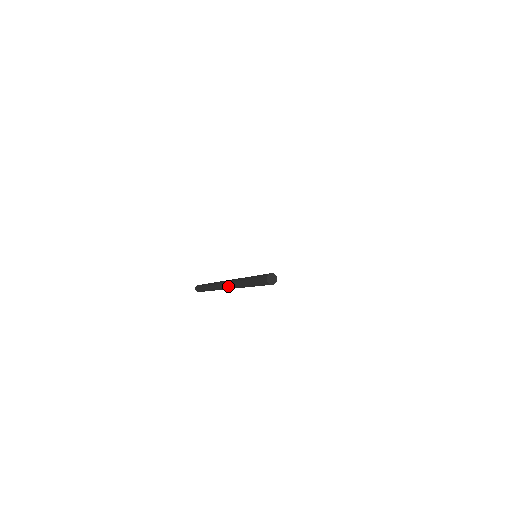
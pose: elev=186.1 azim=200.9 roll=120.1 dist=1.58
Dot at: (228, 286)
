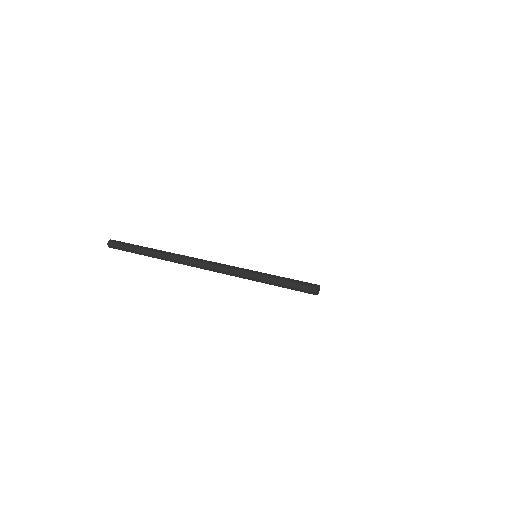
Dot at: (216, 268)
